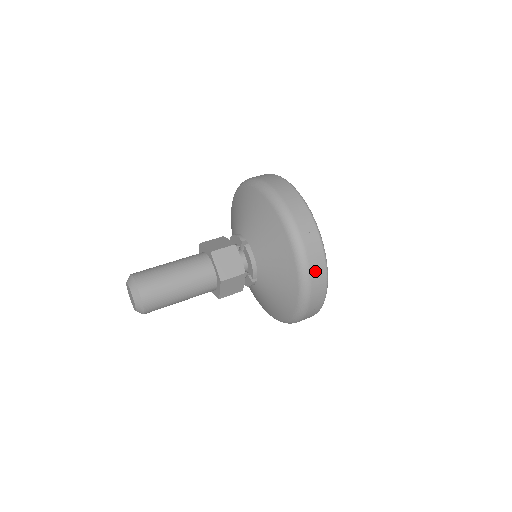
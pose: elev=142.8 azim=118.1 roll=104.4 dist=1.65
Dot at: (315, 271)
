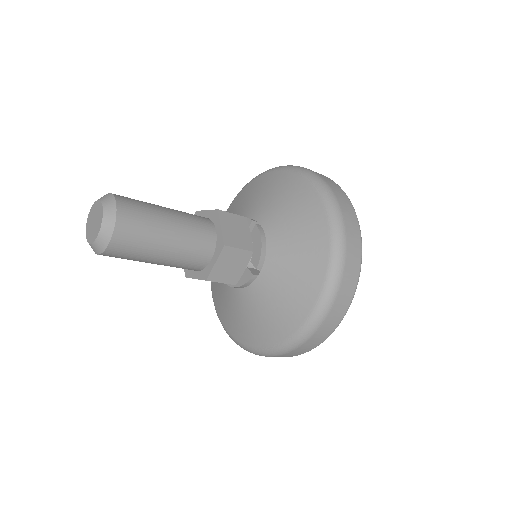
Dot at: (350, 259)
